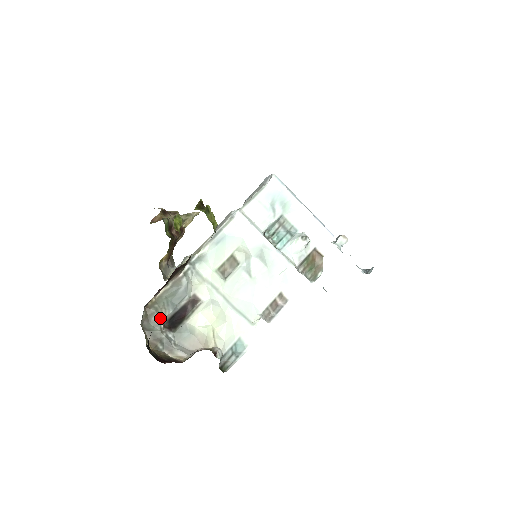
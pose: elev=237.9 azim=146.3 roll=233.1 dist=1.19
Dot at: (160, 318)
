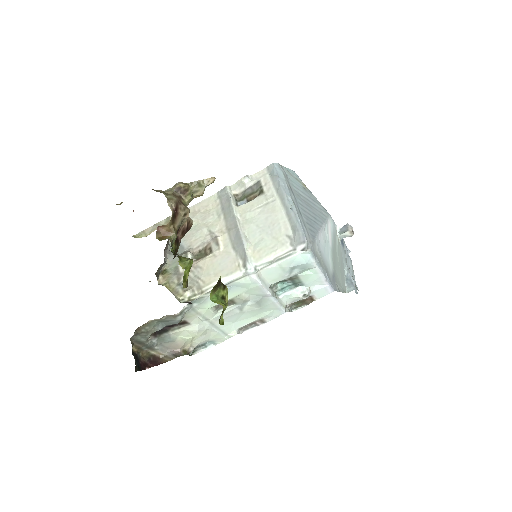
Dot at: (148, 334)
